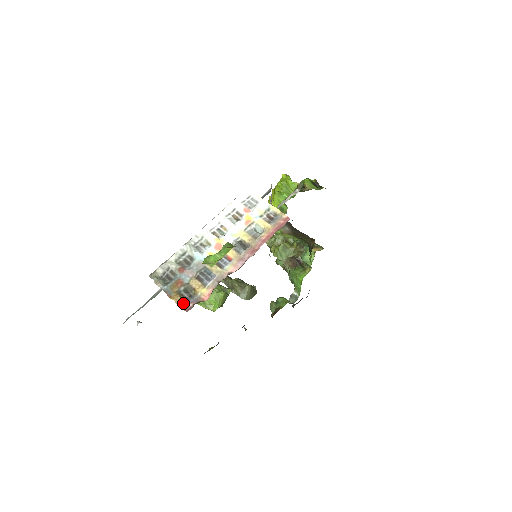
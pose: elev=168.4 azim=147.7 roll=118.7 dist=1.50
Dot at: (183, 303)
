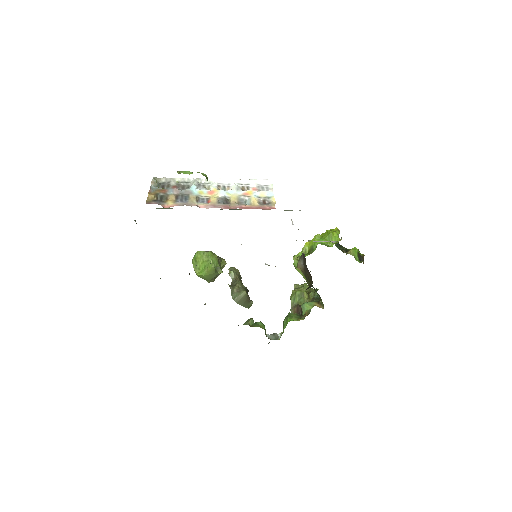
Dot at: (152, 200)
